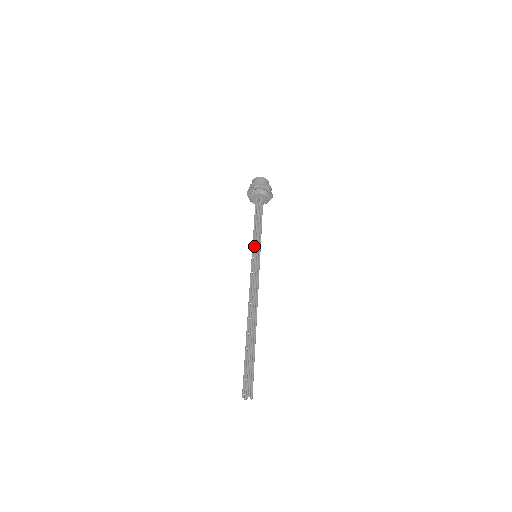
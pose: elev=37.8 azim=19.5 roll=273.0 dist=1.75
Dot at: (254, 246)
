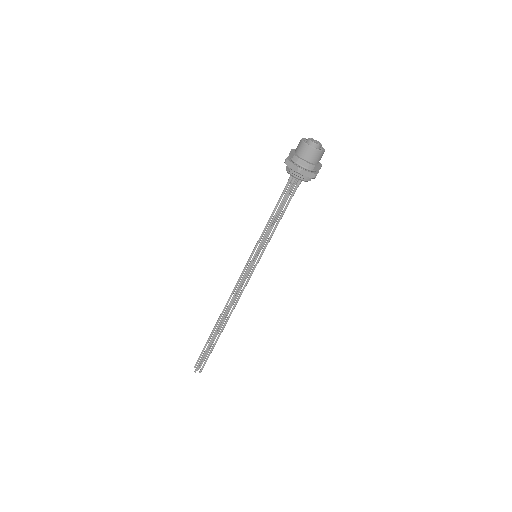
Dot at: occluded
